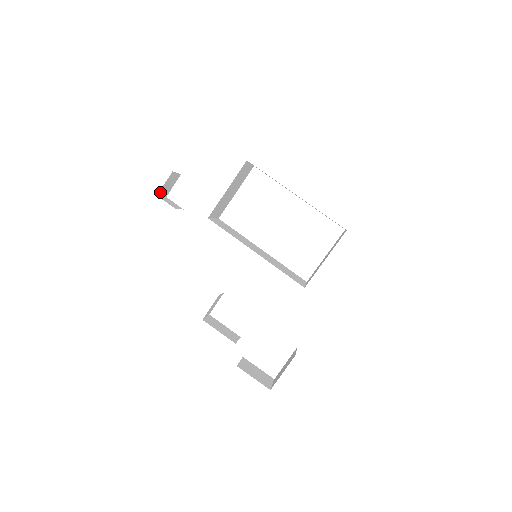
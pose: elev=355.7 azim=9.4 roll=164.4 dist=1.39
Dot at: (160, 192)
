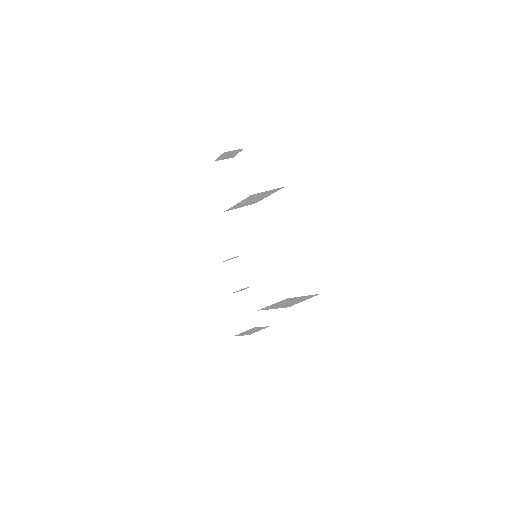
Dot at: (218, 159)
